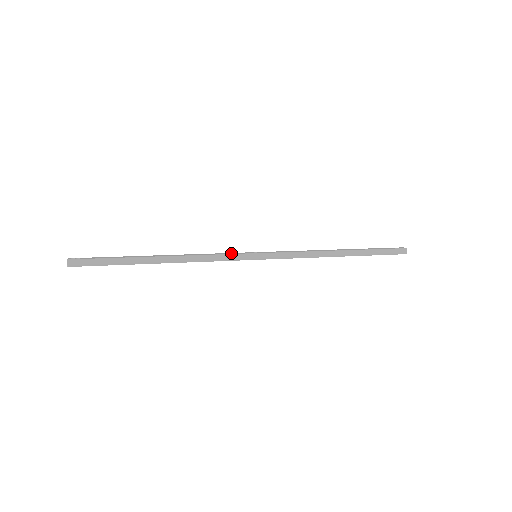
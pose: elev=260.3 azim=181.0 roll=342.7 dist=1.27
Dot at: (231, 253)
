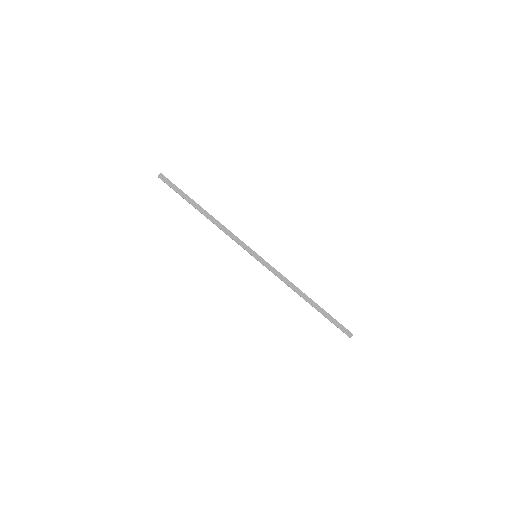
Dot at: occluded
